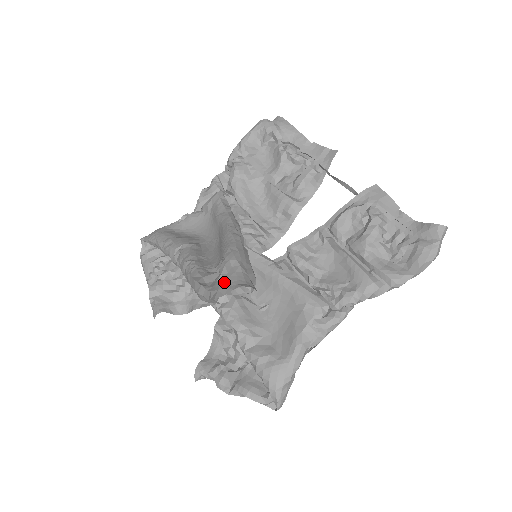
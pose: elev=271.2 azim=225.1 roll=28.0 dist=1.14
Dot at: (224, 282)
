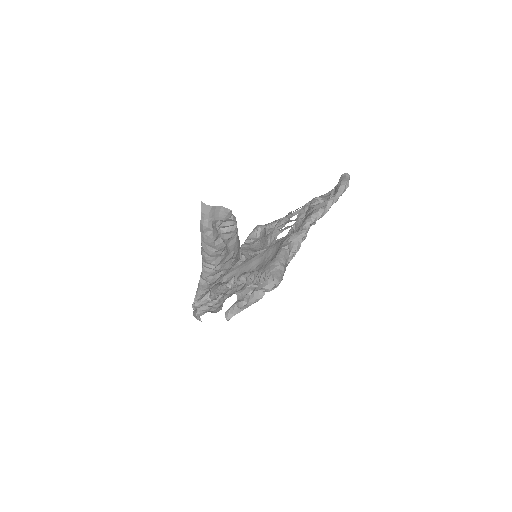
Dot at: occluded
